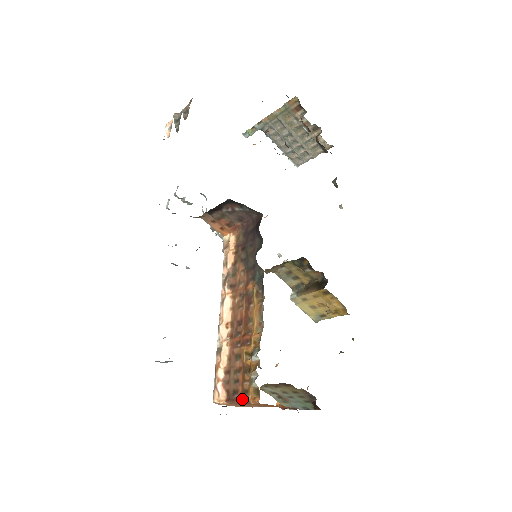
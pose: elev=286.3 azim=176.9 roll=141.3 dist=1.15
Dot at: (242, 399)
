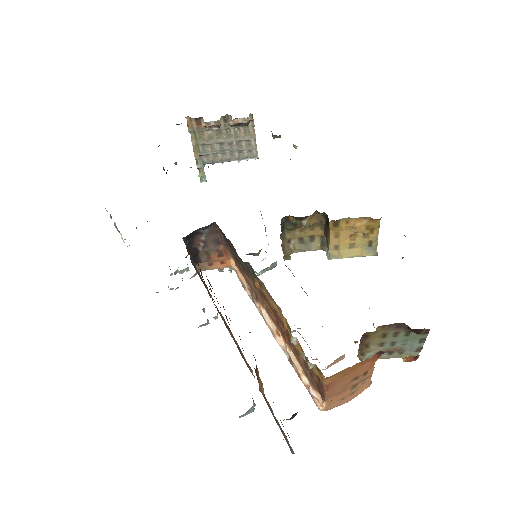
Dot at: (321, 387)
